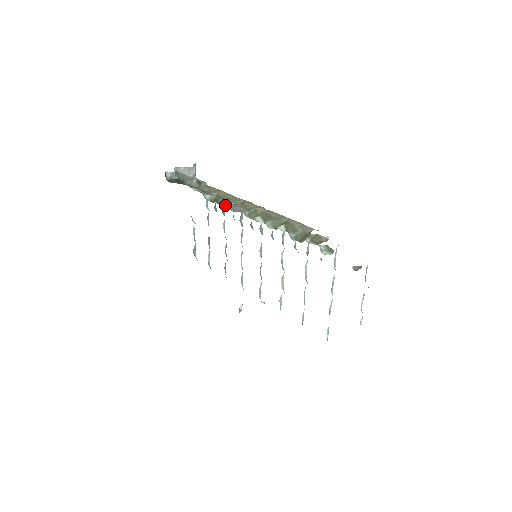
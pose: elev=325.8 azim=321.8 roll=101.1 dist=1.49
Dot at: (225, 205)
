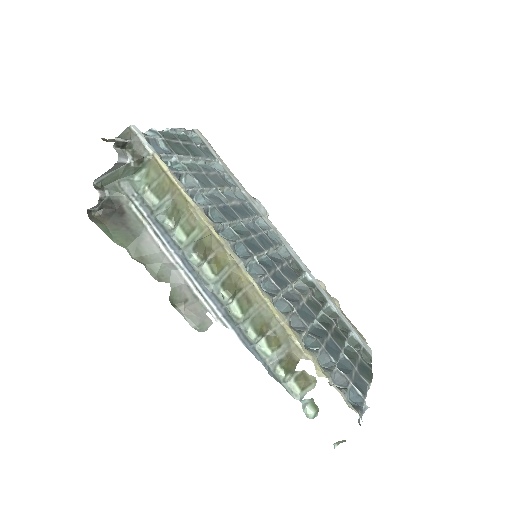
Dot at: (186, 299)
